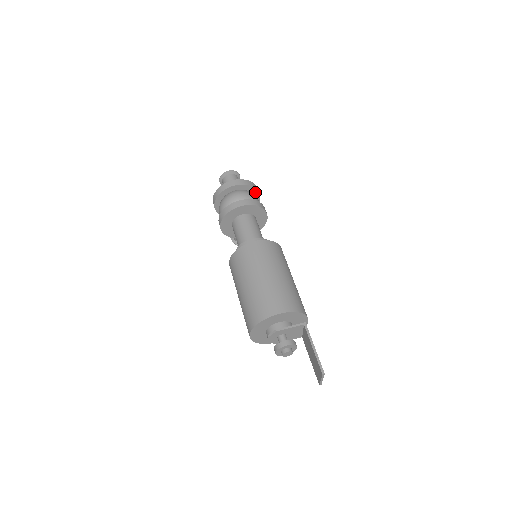
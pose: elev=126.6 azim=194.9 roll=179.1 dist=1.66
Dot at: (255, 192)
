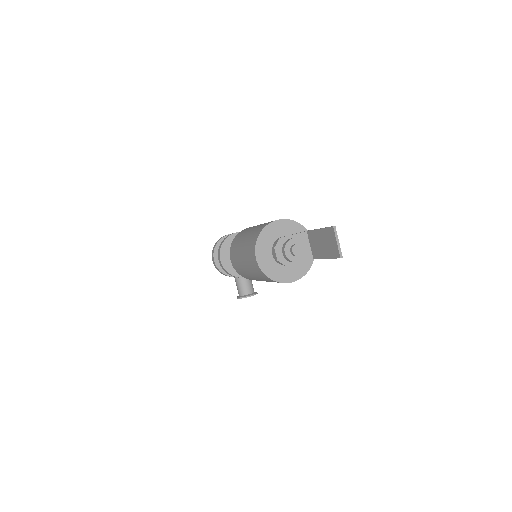
Dot at: occluded
